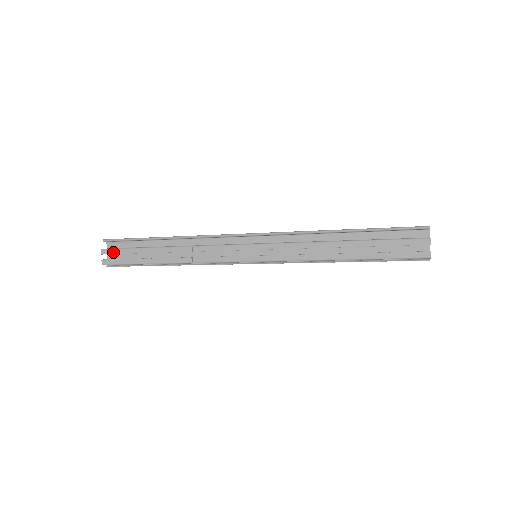
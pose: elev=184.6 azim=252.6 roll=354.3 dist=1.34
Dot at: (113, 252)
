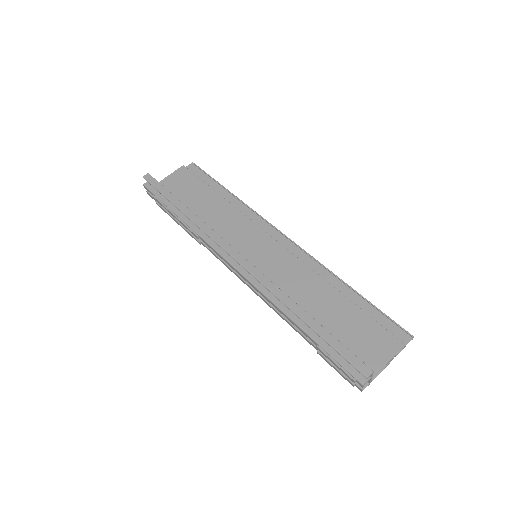
Dot at: (151, 193)
